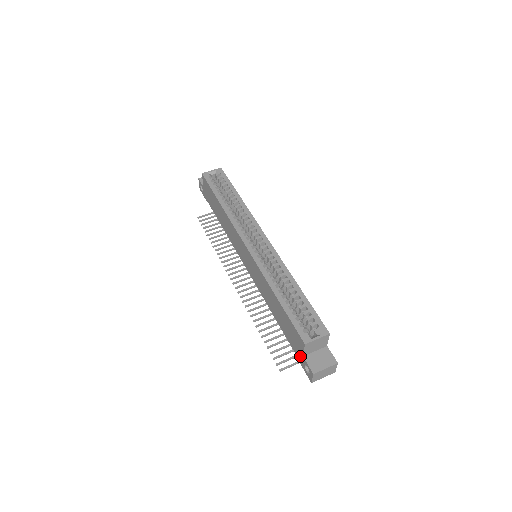
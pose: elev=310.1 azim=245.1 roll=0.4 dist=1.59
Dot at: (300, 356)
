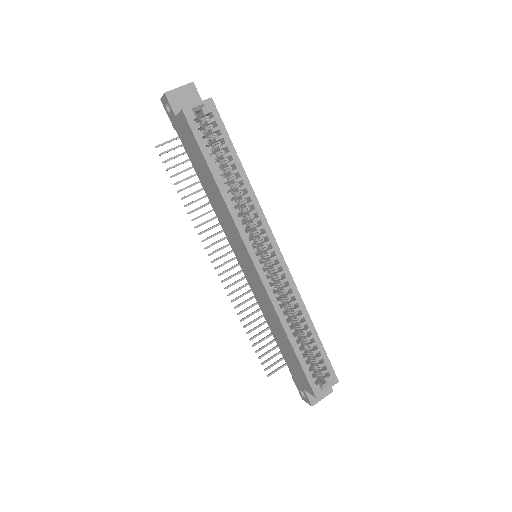
Dot at: (299, 384)
